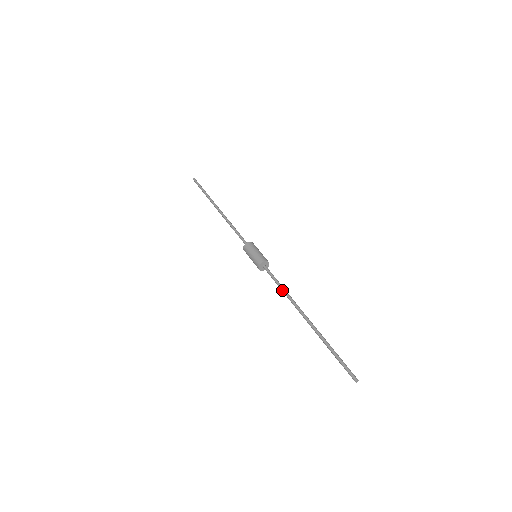
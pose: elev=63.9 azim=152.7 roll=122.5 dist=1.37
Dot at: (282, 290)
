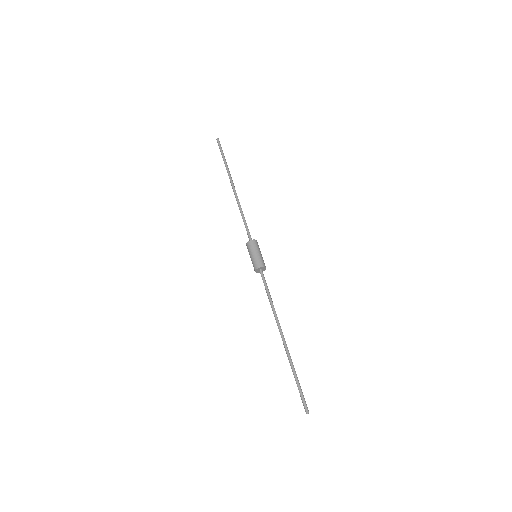
Dot at: (271, 302)
